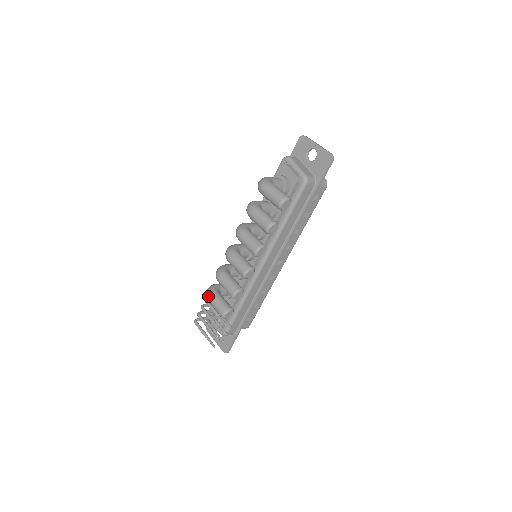
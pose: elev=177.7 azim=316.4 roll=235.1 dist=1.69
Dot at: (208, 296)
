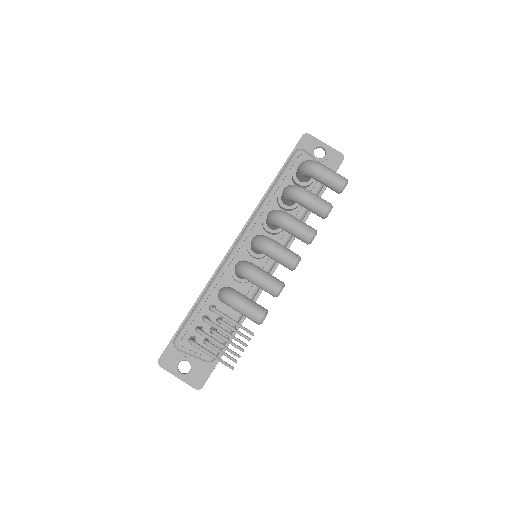
Dot at: (234, 298)
